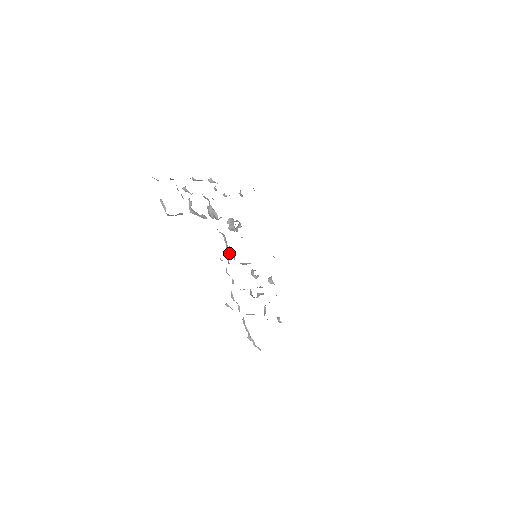
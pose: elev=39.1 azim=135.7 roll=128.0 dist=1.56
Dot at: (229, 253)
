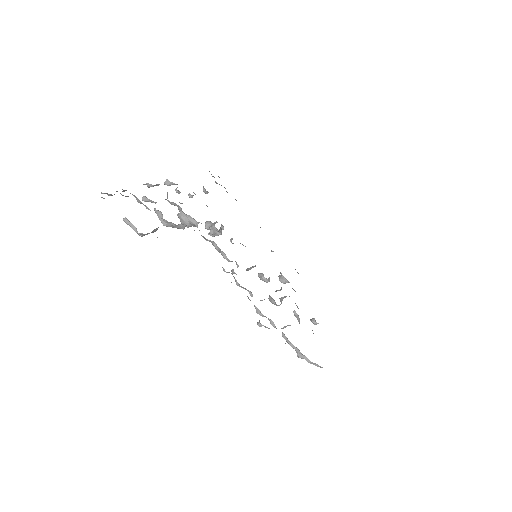
Dot at: (229, 261)
